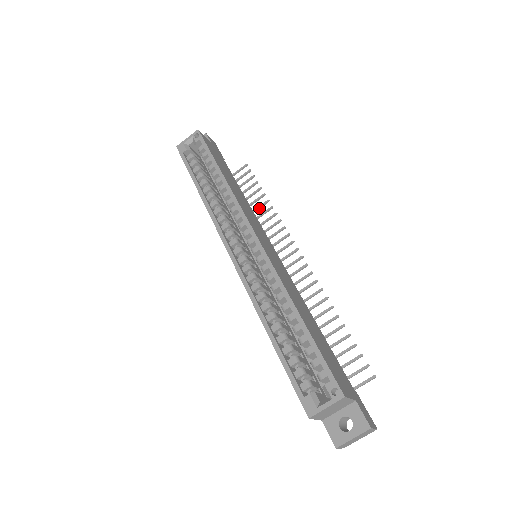
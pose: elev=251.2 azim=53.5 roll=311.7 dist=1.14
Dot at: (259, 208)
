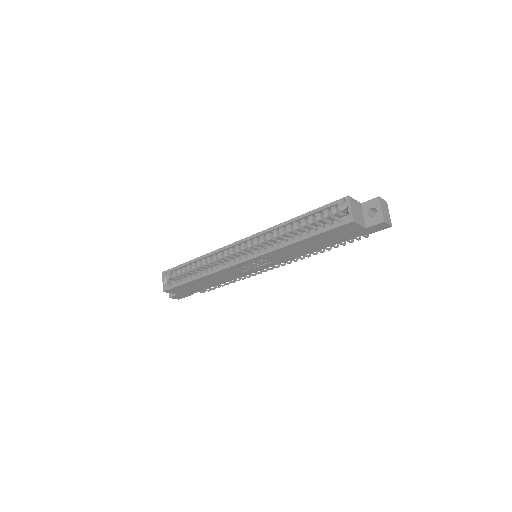
Dot at: occluded
